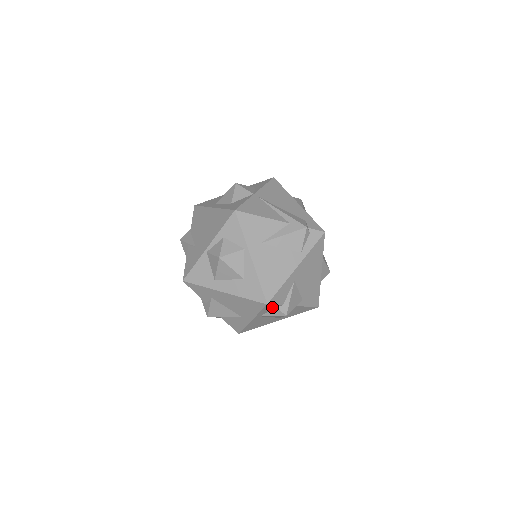
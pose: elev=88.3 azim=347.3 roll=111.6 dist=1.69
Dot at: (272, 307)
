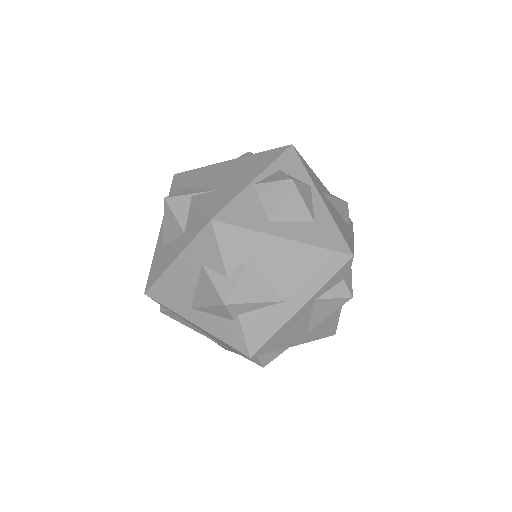
Dot at: (343, 275)
